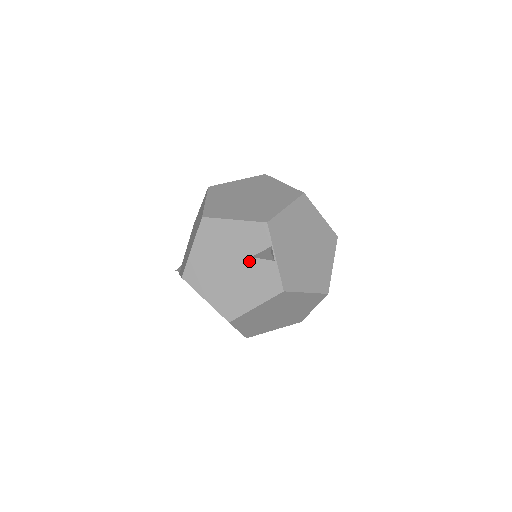
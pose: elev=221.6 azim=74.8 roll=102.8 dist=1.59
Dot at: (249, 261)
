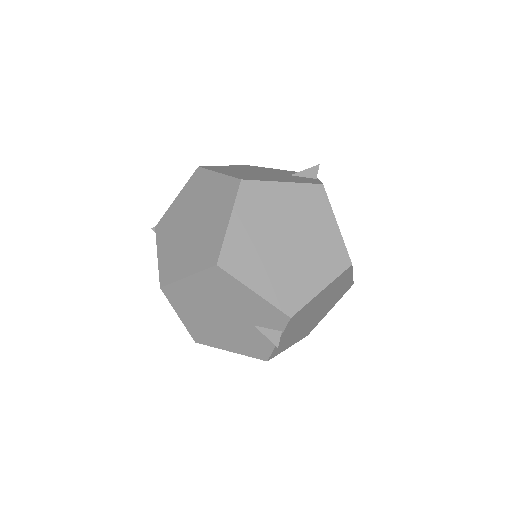
Dot at: (287, 175)
